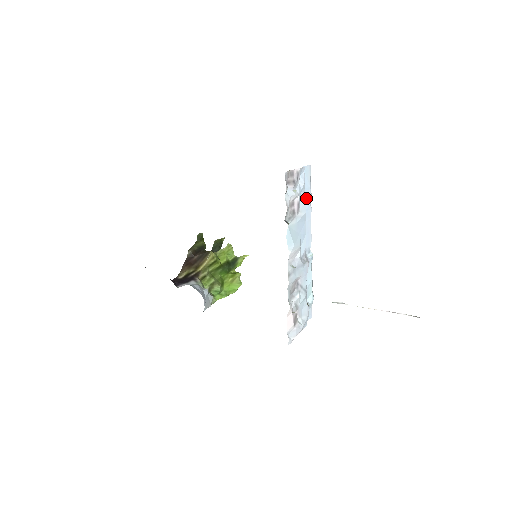
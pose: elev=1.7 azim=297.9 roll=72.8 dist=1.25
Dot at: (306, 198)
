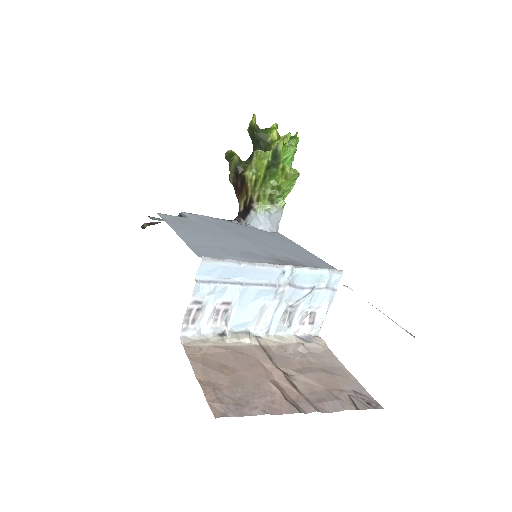
Dot at: (230, 272)
